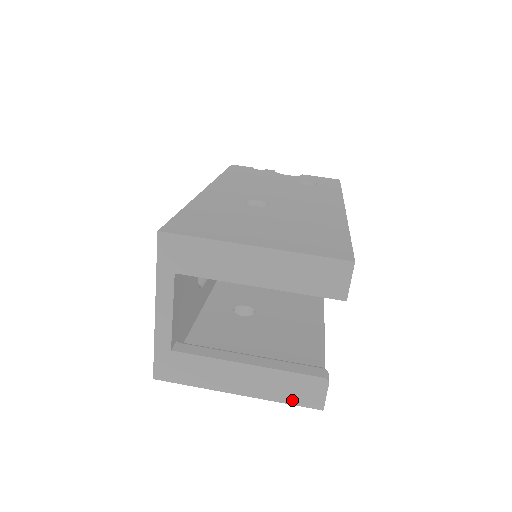
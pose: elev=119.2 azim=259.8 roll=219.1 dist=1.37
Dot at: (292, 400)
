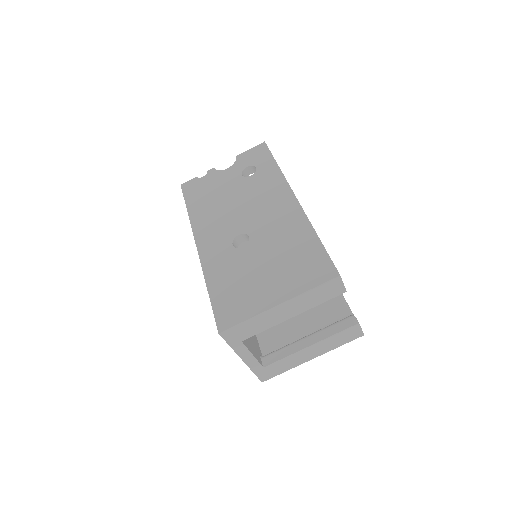
Dot at: (344, 342)
